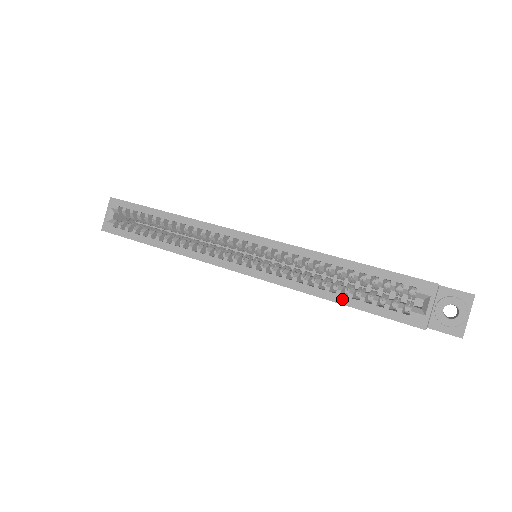
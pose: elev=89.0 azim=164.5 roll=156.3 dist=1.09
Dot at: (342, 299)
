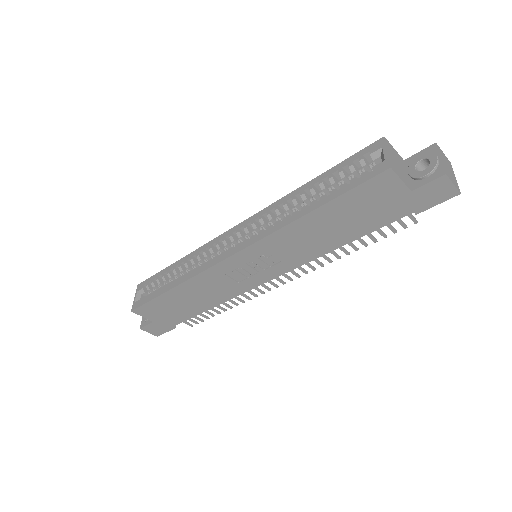
Dot at: (316, 205)
